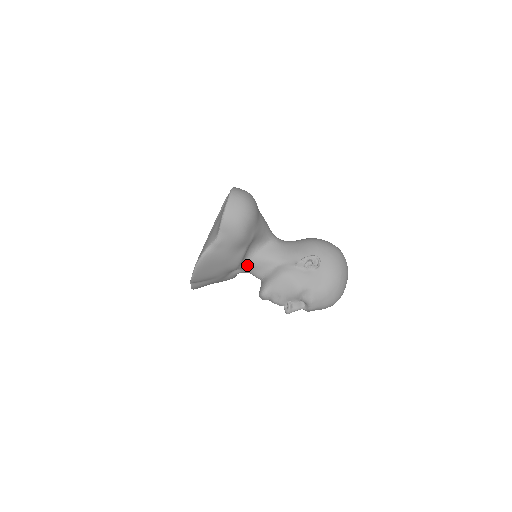
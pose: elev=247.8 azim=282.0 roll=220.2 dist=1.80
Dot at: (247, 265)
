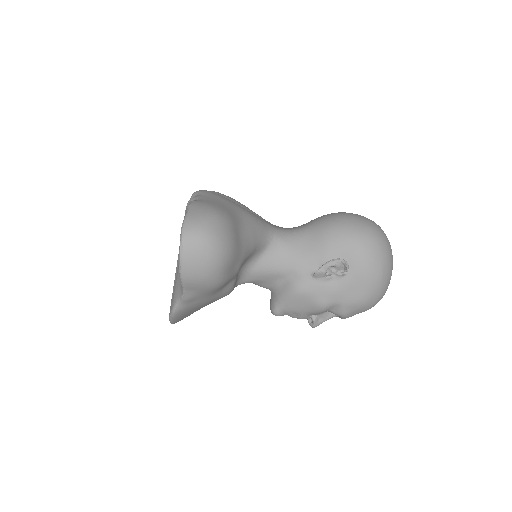
Dot at: (244, 282)
